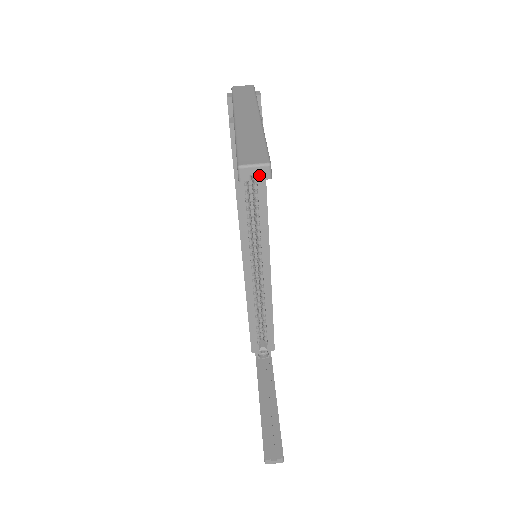
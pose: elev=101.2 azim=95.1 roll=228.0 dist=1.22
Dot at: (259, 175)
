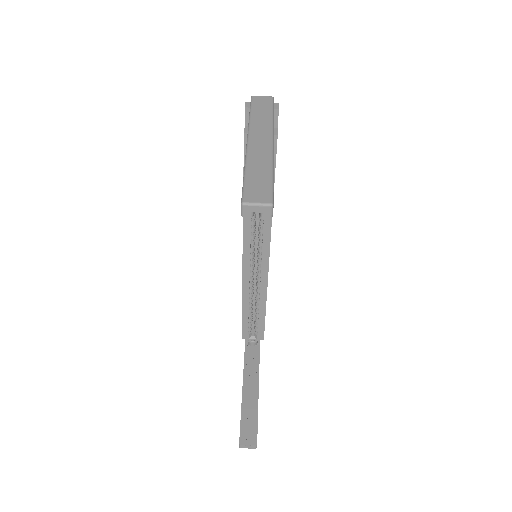
Dot at: (261, 213)
